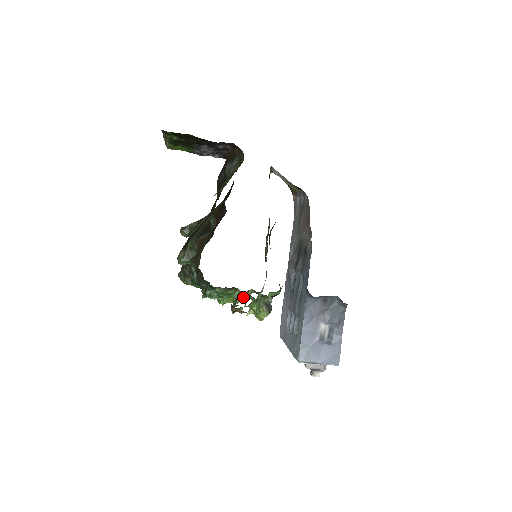
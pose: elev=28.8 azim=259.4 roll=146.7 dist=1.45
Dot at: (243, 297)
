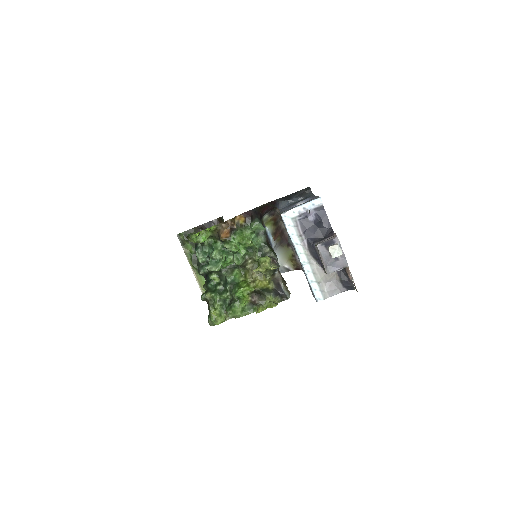
Dot at: (255, 280)
